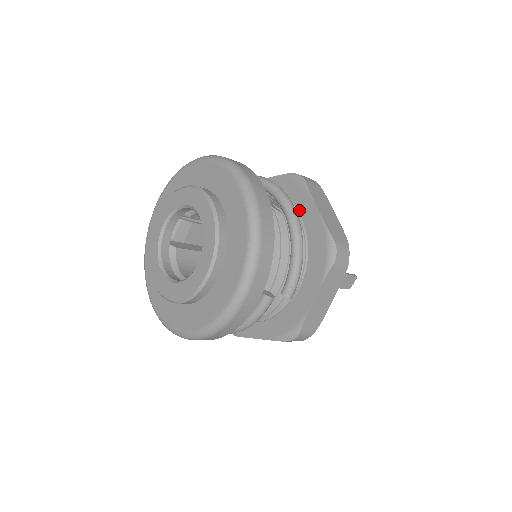
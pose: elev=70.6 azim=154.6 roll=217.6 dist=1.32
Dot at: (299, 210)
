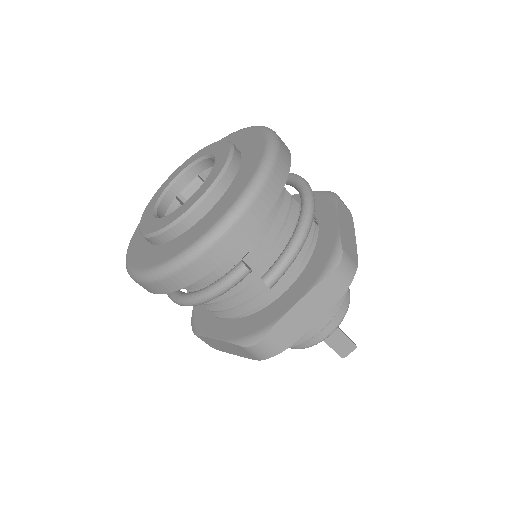
Dot at: (319, 220)
